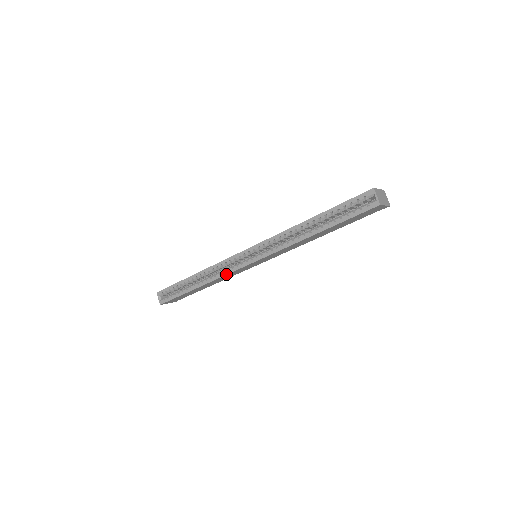
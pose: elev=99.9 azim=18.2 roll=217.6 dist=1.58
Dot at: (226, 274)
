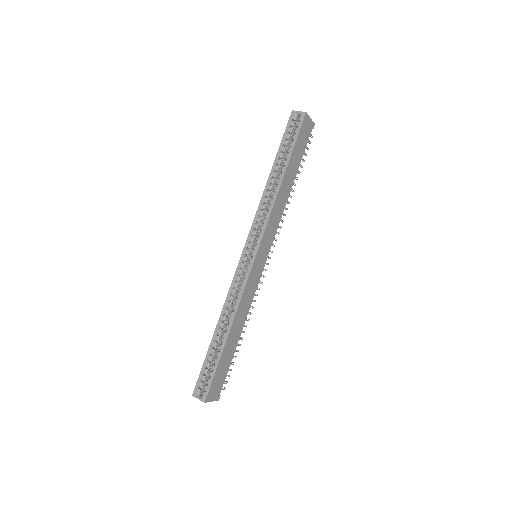
Dot at: (243, 289)
